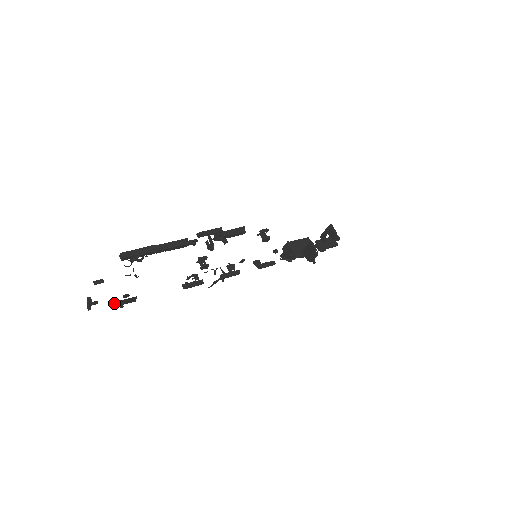
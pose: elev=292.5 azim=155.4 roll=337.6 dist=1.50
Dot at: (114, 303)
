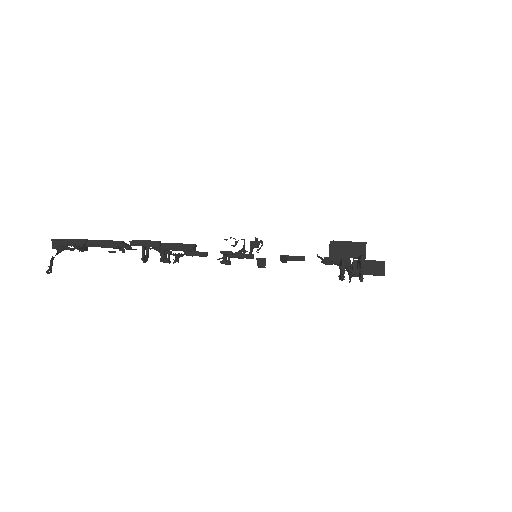
Dot at: occluded
